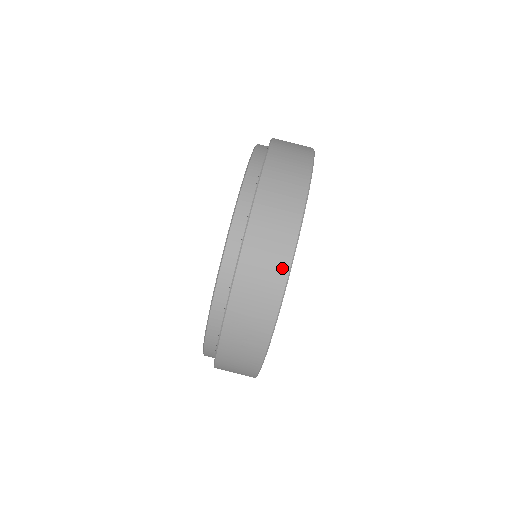
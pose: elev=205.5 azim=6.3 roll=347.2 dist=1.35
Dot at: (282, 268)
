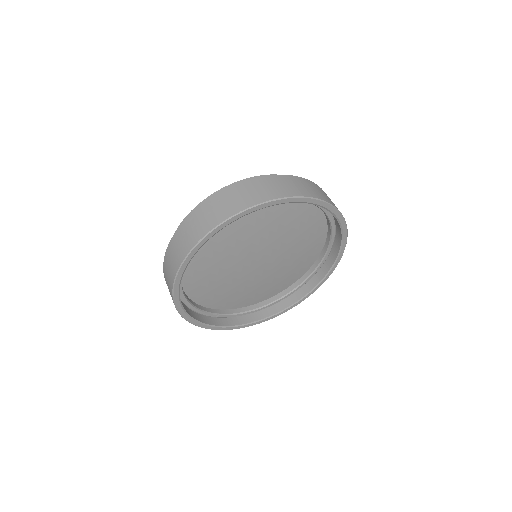
Dot at: (280, 194)
